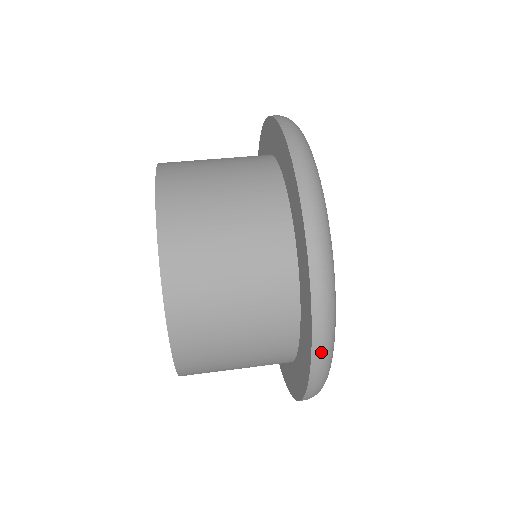
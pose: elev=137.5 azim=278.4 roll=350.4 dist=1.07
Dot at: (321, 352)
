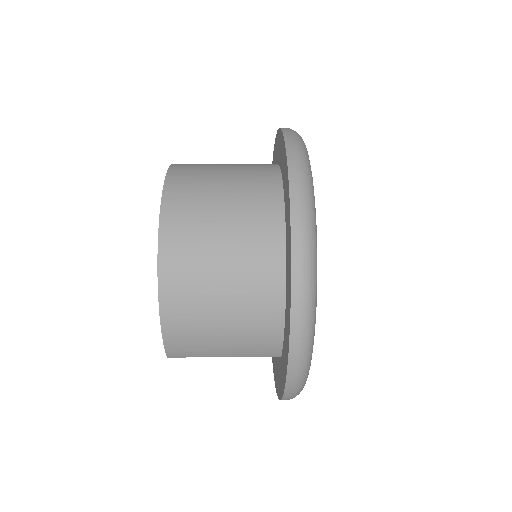
Dot at: (300, 220)
